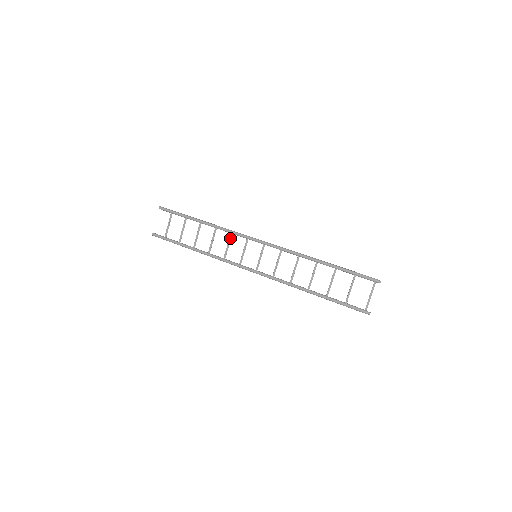
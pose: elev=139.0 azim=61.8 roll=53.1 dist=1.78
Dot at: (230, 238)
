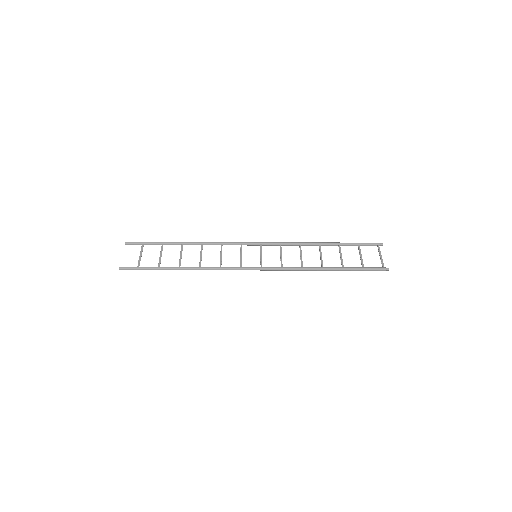
Dot at: (221, 249)
